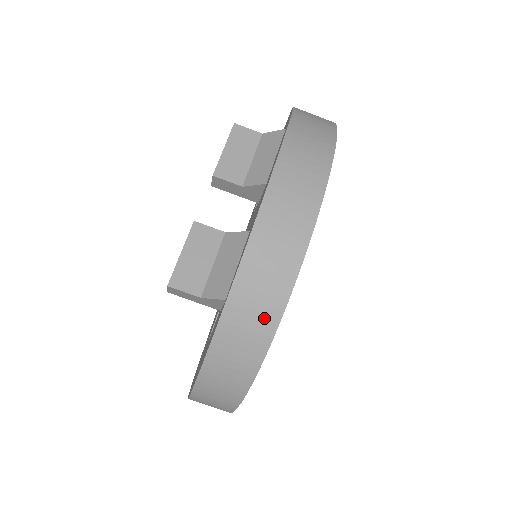
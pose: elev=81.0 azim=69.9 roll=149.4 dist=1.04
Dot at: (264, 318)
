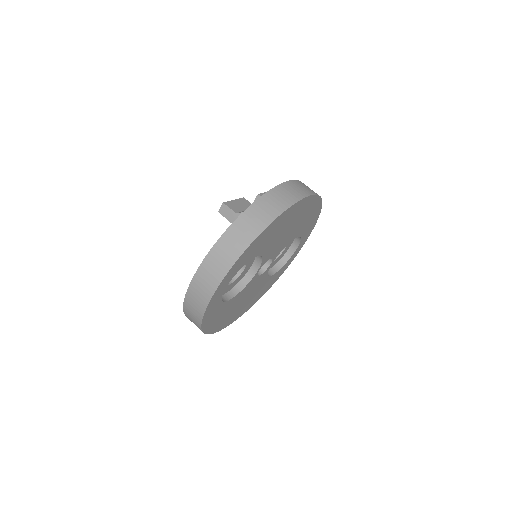
Dot at: (268, 215)
